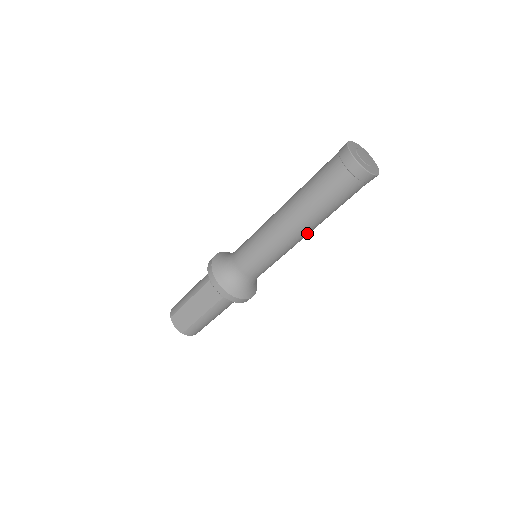
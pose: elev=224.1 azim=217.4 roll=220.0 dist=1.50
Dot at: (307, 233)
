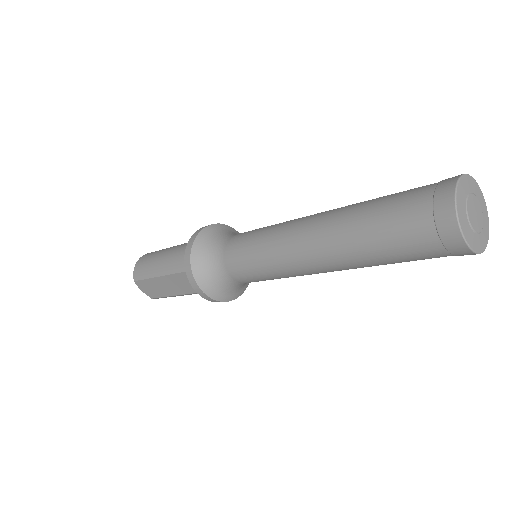
Dot at: occluded
